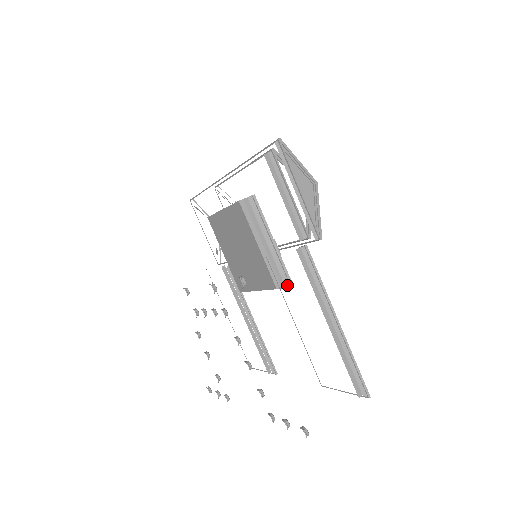
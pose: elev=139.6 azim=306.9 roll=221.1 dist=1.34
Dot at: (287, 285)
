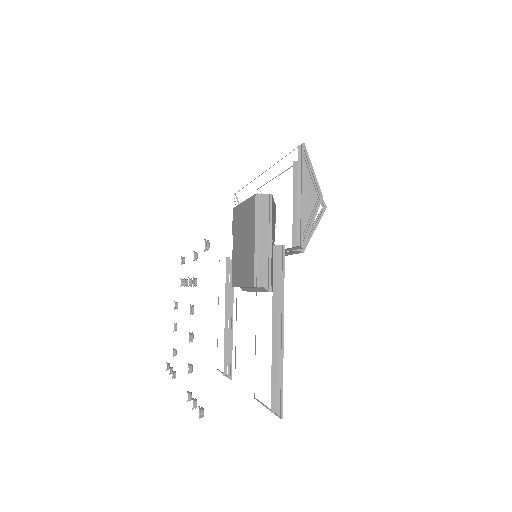
Dot at: (265, 288)
